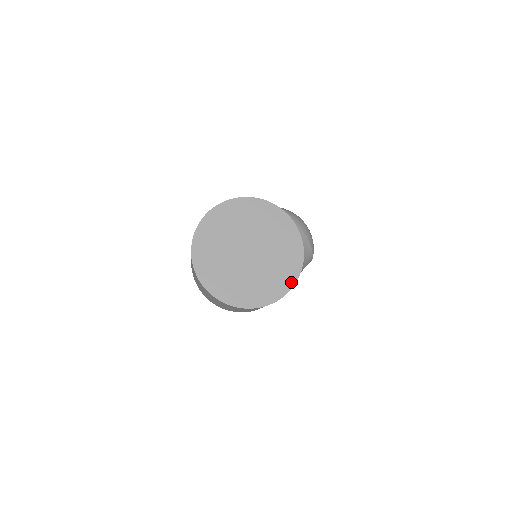
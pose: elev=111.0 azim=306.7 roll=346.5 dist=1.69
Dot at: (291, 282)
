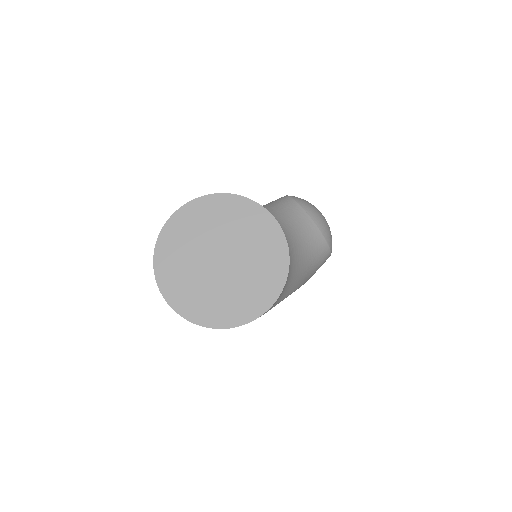
Dot at: (273, 295)
